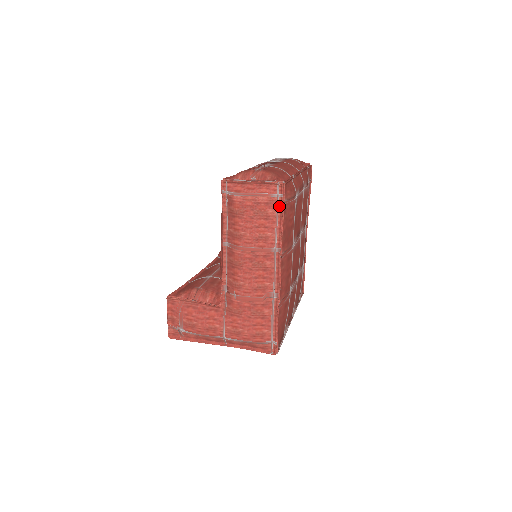
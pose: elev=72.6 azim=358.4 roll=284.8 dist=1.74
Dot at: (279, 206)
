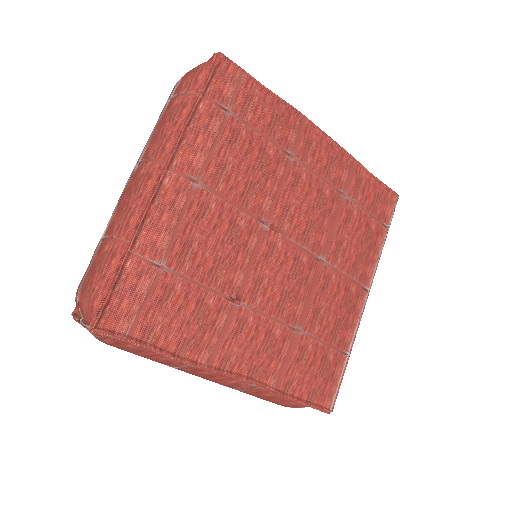
Dot at: (129, 340)
